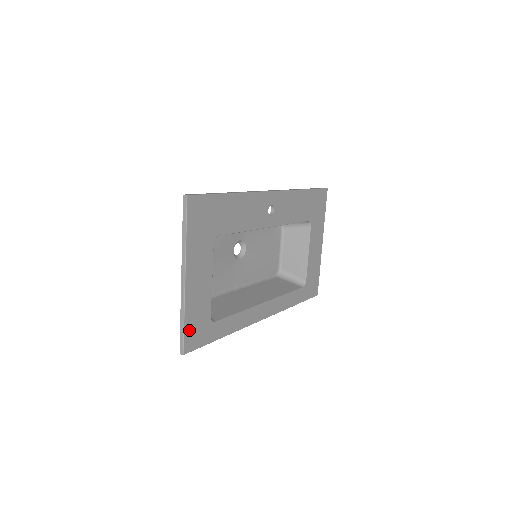
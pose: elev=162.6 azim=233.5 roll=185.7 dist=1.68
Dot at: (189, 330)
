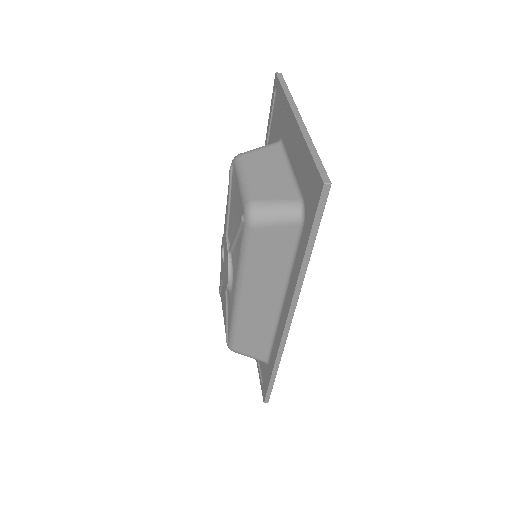
Dot at: occluded
